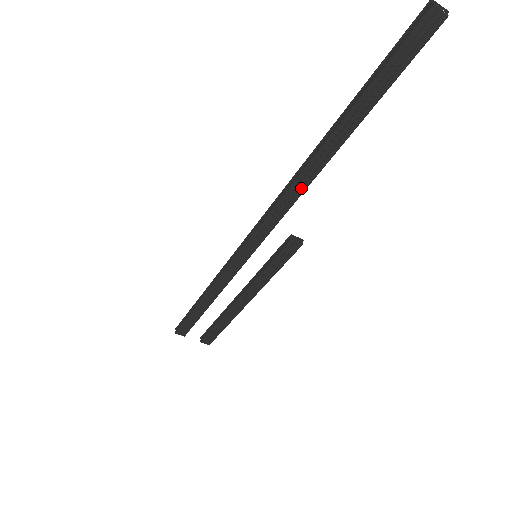
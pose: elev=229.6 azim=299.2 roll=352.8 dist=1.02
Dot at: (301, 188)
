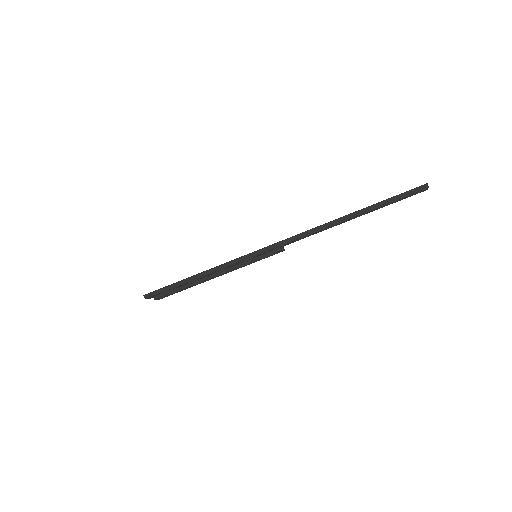
Dot at: (318, 232)
